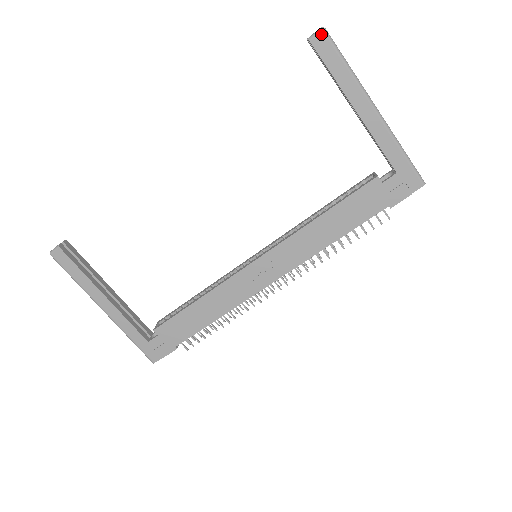
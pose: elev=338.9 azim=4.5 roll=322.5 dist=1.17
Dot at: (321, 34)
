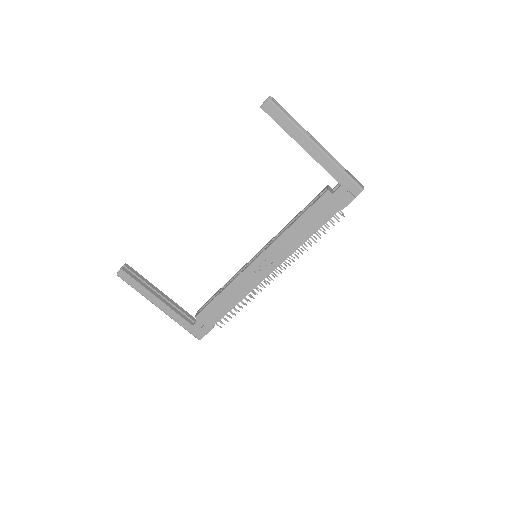
Dot at: (268, 103)
